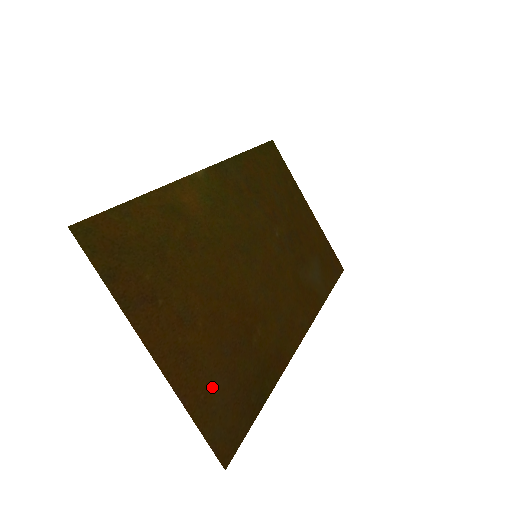
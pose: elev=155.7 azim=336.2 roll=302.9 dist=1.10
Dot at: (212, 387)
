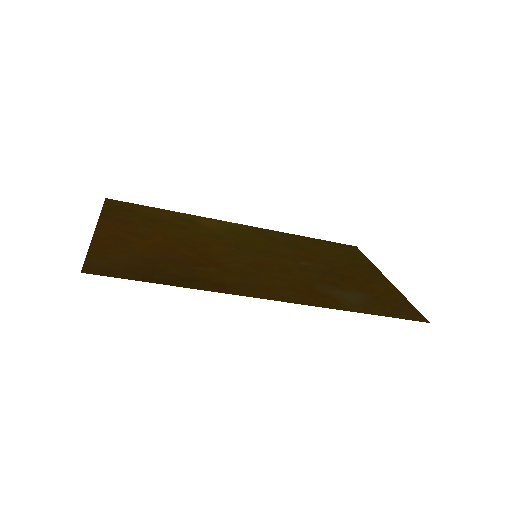
Dot at: (124, 254)
